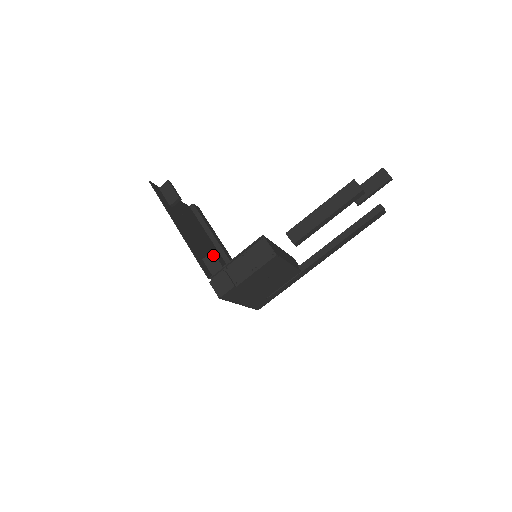
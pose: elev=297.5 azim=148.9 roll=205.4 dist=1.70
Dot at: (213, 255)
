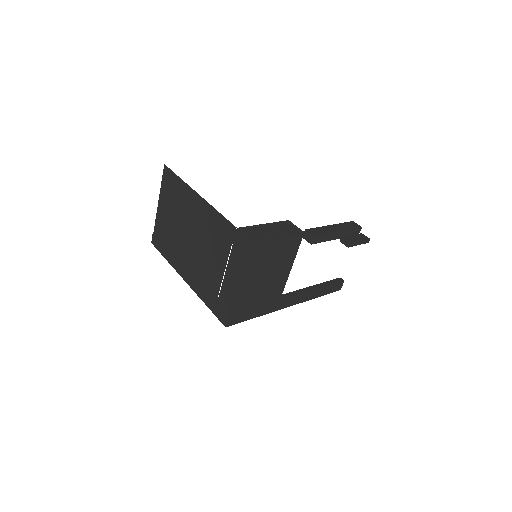
Dot at: occluded
